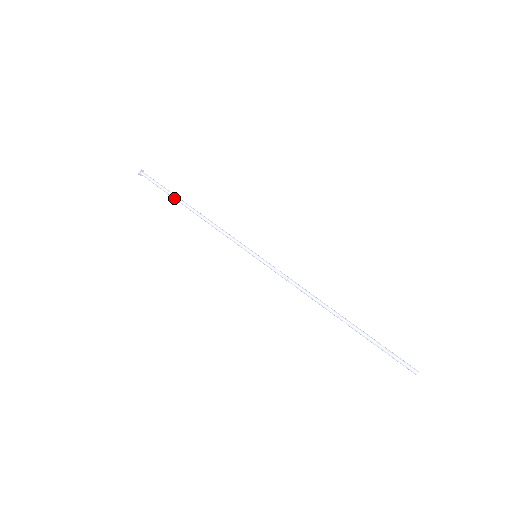
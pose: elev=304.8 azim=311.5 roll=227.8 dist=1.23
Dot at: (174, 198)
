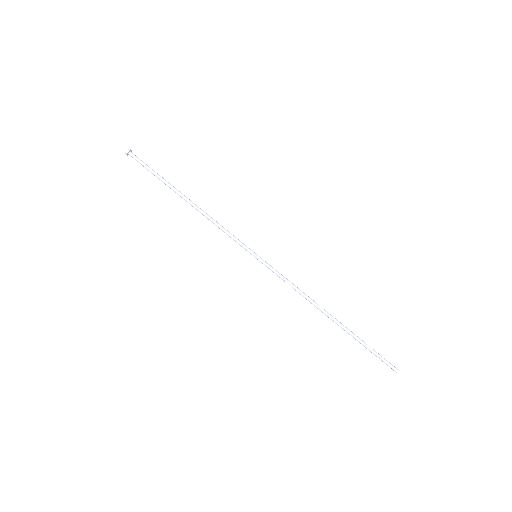
Dot at: occluded
